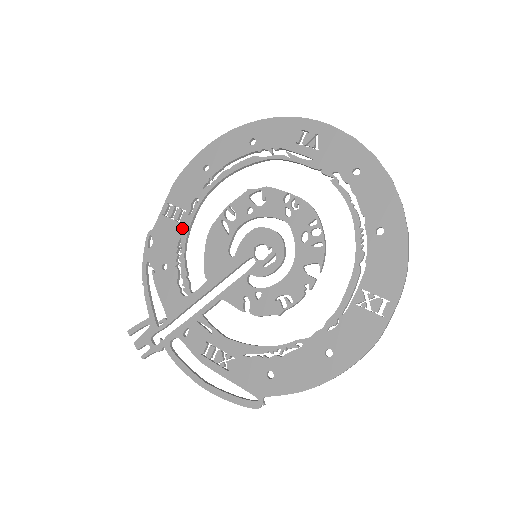
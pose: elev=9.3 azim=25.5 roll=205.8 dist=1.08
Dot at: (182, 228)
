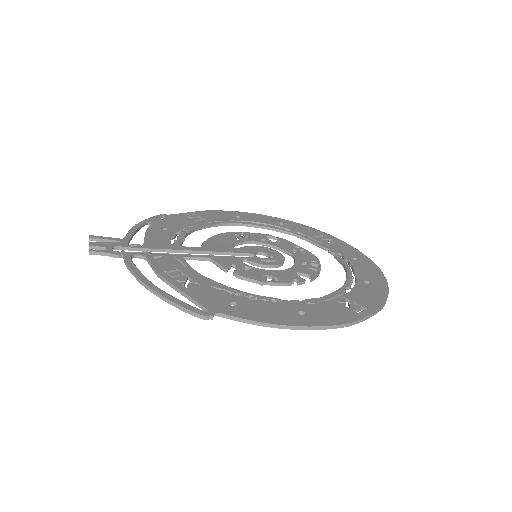
Dot at: (197, 224)
